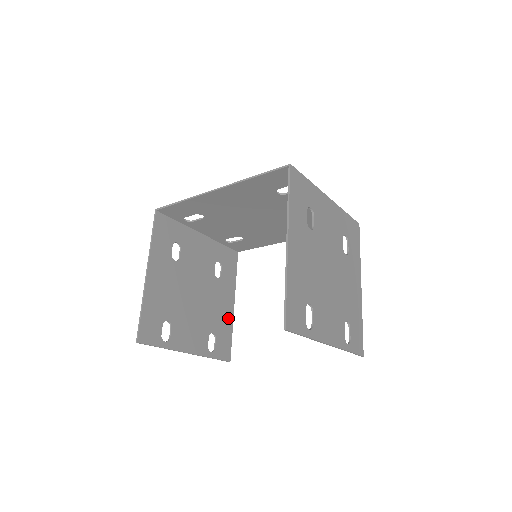
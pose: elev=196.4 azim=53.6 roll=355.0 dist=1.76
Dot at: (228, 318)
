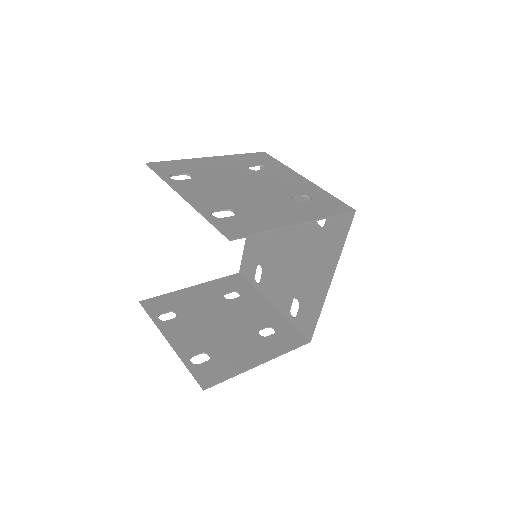
Dot at: (241, 364)
